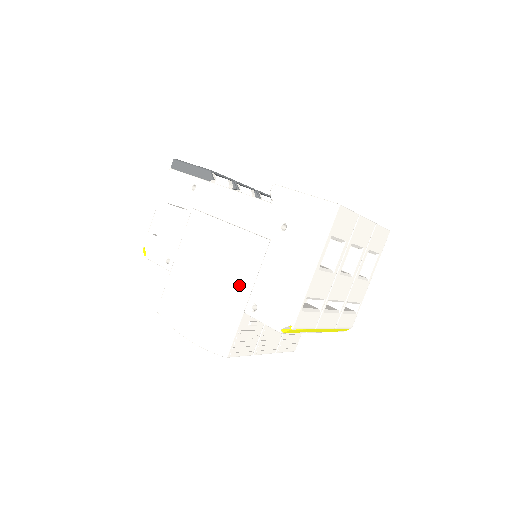
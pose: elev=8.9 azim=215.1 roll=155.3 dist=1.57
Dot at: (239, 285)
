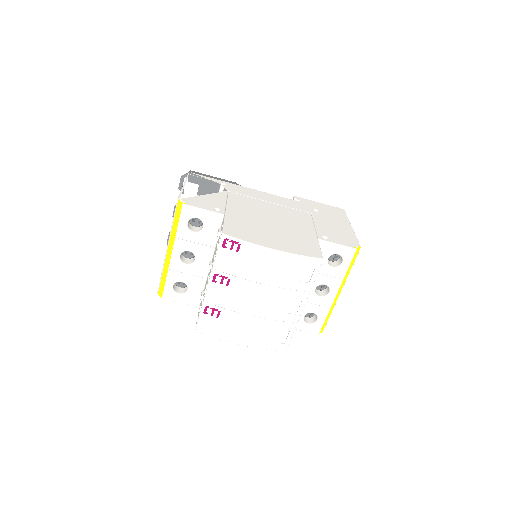
Dot at: (304, 227)
